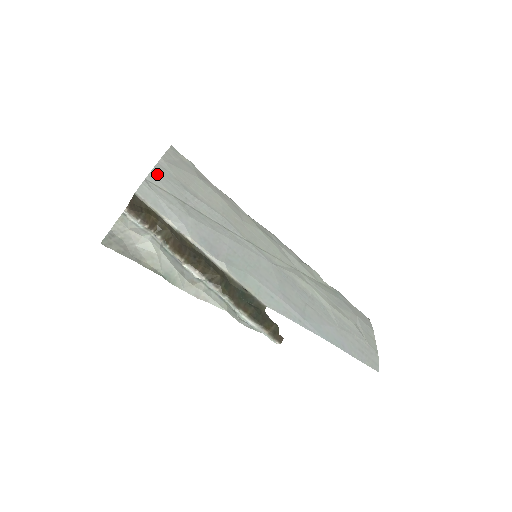
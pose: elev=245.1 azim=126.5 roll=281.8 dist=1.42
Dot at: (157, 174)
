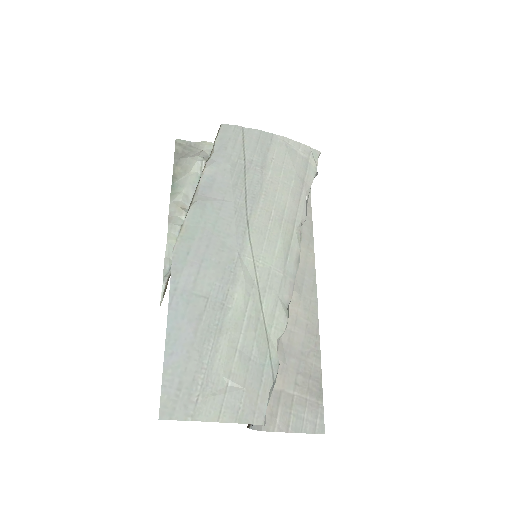
Dot at: (258, 134)
